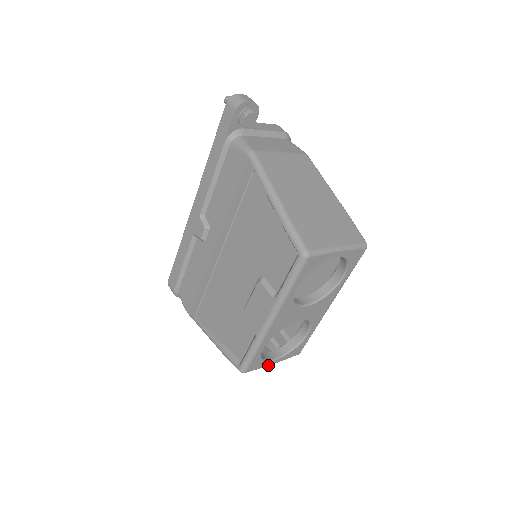
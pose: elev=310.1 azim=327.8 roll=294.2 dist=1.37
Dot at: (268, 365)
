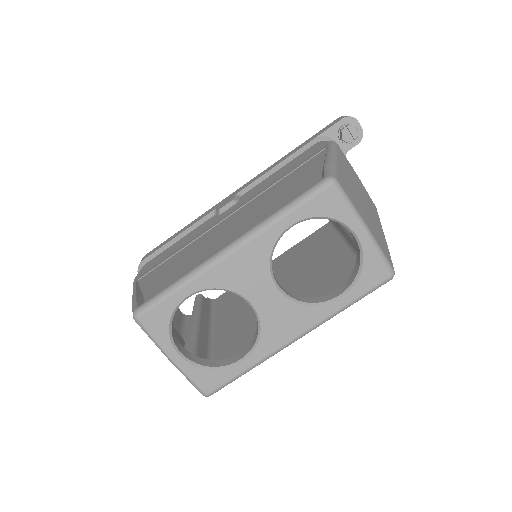
Dot at: (166, 352)
